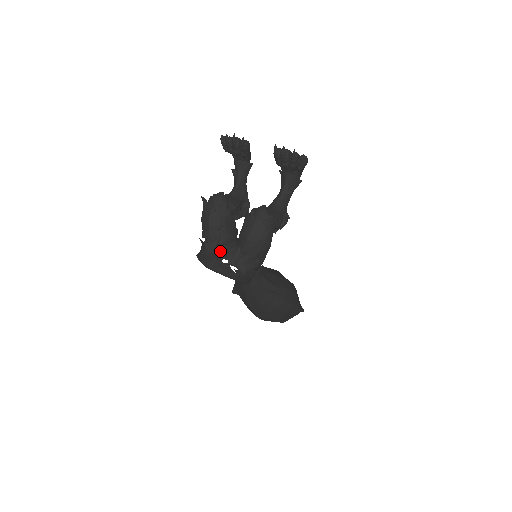
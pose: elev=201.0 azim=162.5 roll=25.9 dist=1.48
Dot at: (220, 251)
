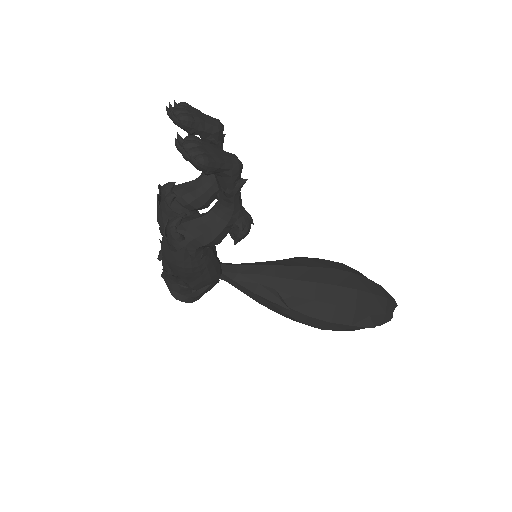
Dot at: occluded
